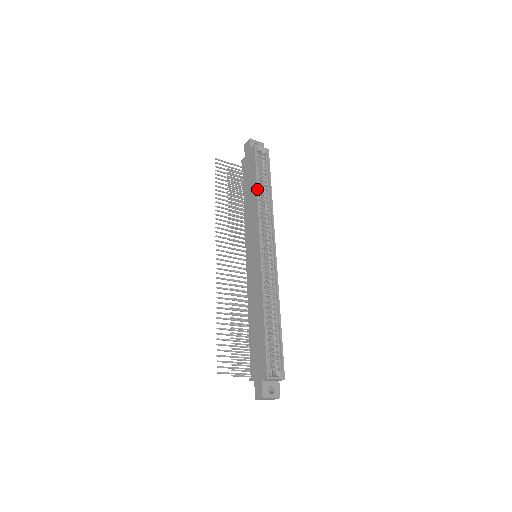
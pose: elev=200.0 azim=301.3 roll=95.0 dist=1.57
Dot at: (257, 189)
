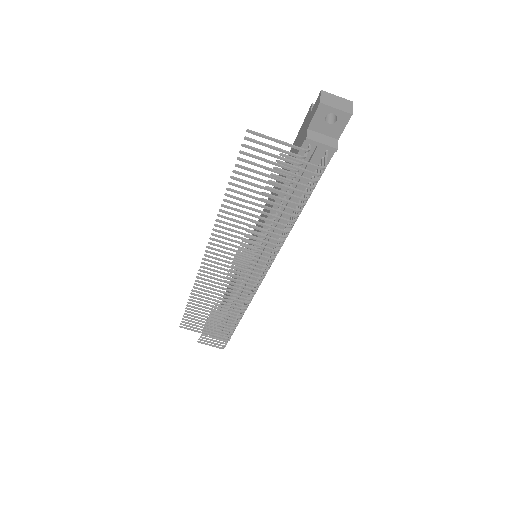
Dot at: occluded
